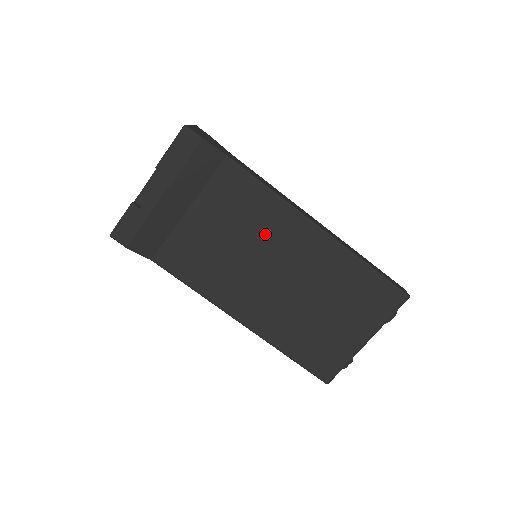
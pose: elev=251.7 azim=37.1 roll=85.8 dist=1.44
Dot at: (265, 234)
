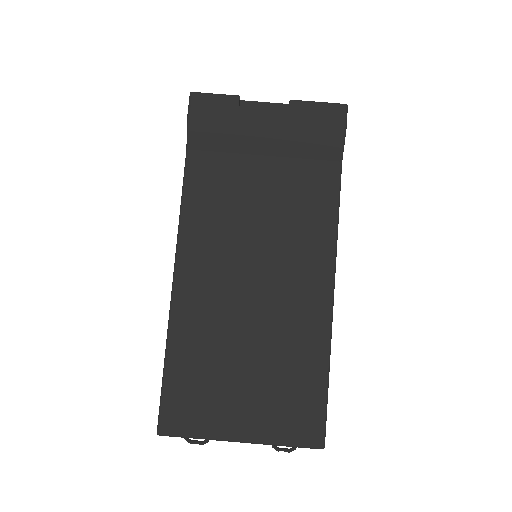
Dot at: (290, 246)
